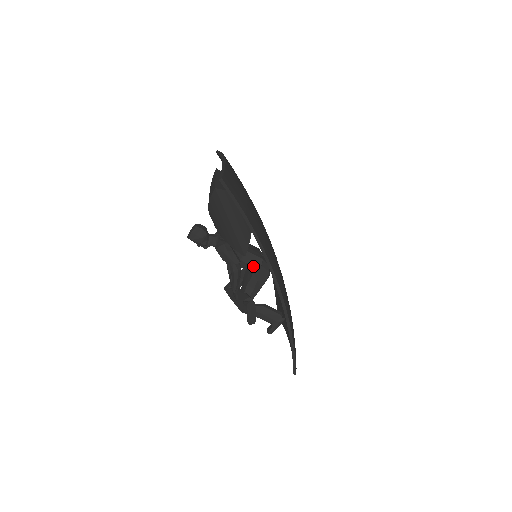
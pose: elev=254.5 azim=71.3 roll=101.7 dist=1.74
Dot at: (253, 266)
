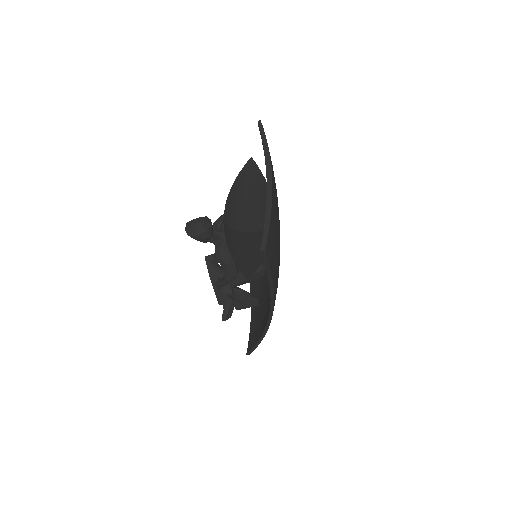
Dot at: occluded
